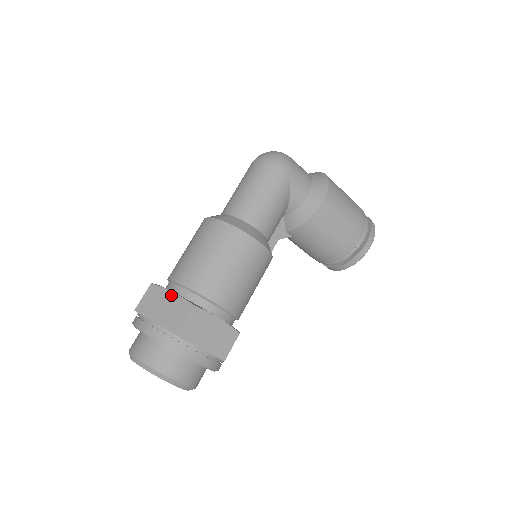
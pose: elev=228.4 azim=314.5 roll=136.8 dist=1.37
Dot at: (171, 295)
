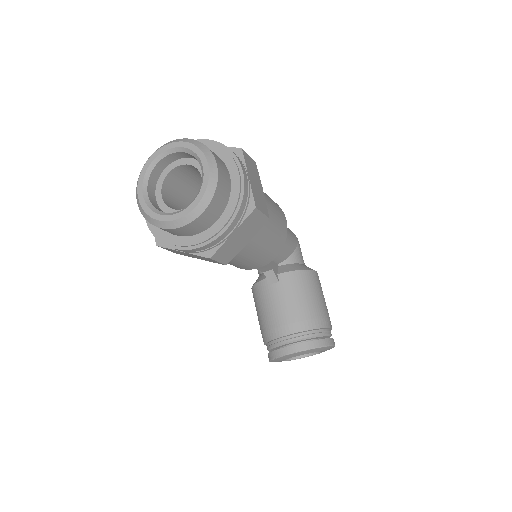
Dot at: occluded
